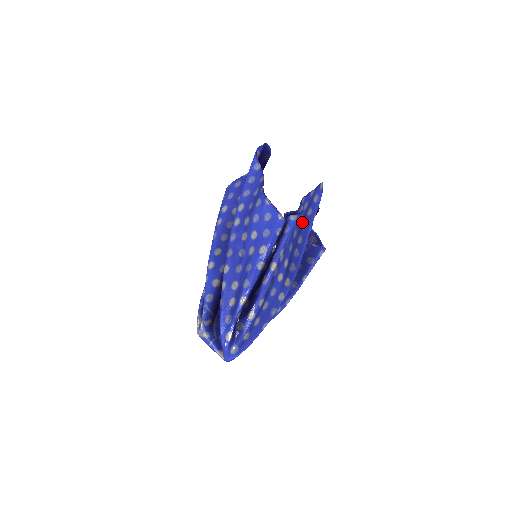
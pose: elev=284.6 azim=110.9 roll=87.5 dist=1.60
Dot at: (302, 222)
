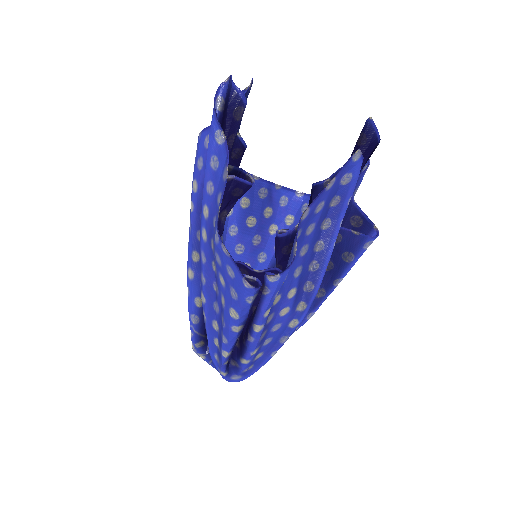
Dot at: (319, 224)
